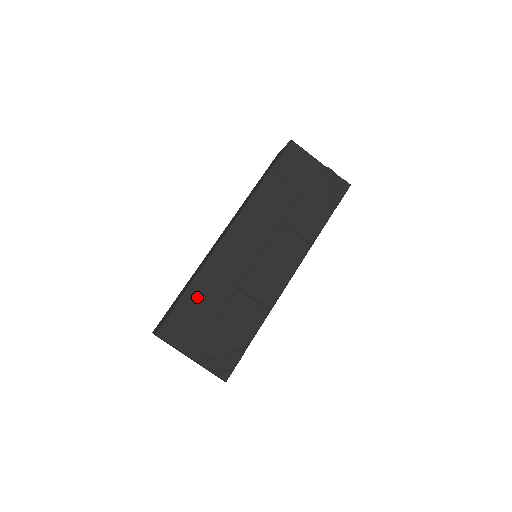
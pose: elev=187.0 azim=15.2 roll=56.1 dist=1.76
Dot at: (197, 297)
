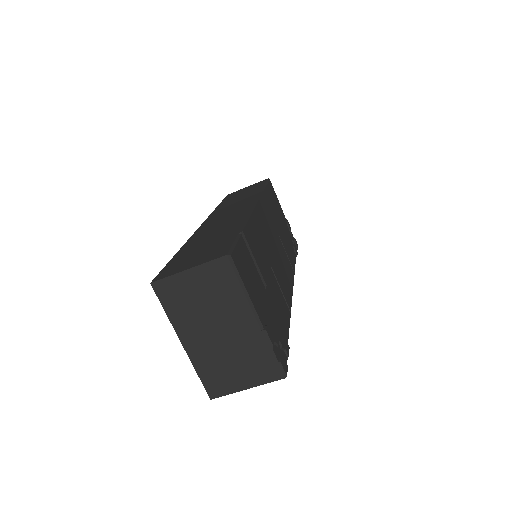
Dot at: (252, 245)
